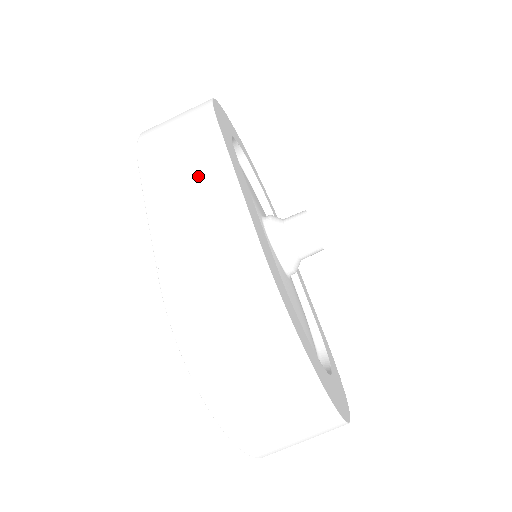
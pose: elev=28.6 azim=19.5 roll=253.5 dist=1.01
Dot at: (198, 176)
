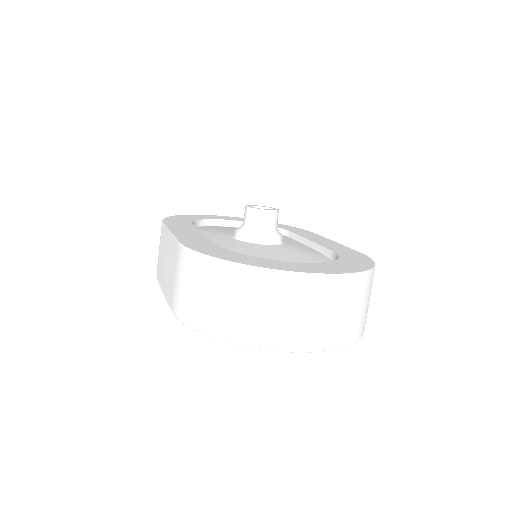
Dot at: (164, 251)
